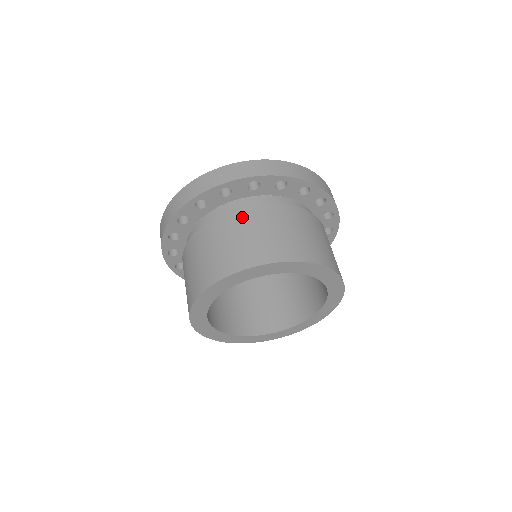
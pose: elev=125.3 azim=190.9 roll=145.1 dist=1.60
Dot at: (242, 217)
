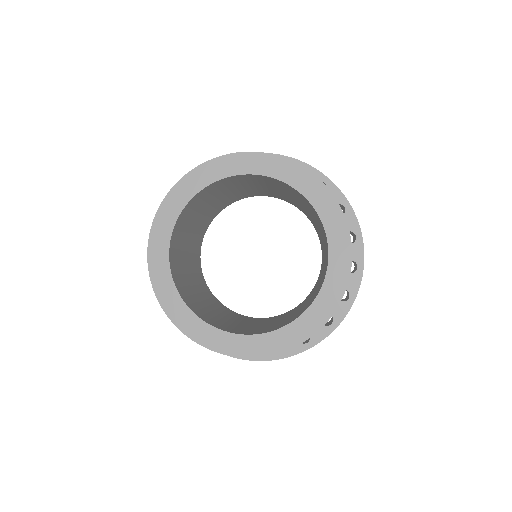
Dot at: occluded
